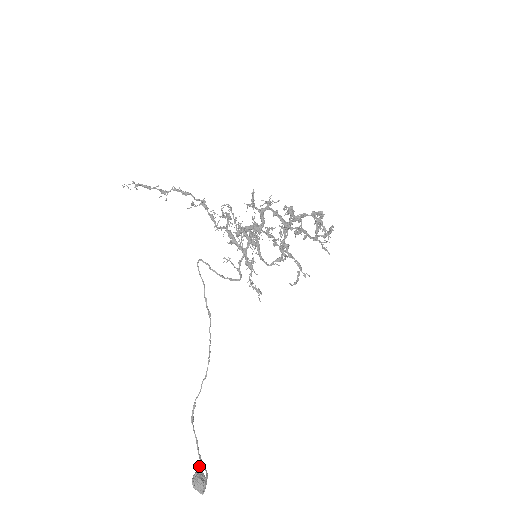
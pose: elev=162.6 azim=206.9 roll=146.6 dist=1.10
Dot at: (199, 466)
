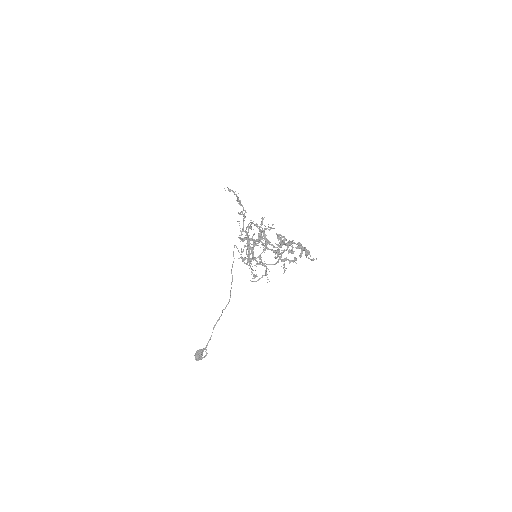
Dot at: (203, 348)
